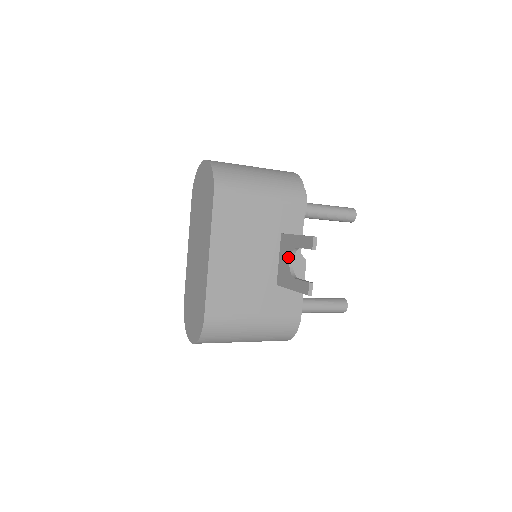
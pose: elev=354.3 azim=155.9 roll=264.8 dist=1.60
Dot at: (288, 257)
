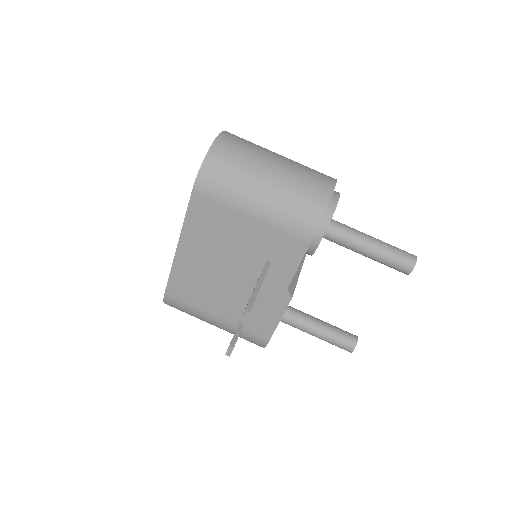
Dot at: occluded
